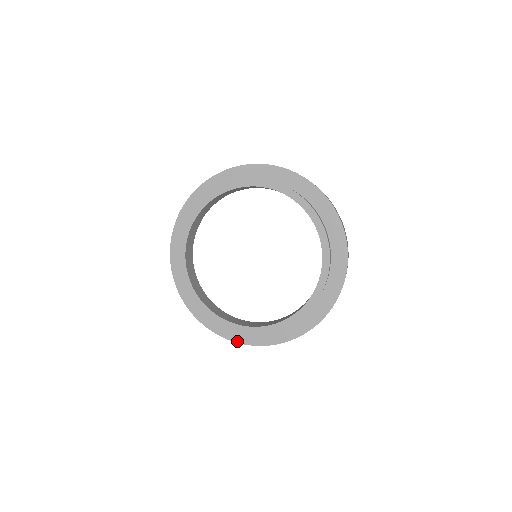
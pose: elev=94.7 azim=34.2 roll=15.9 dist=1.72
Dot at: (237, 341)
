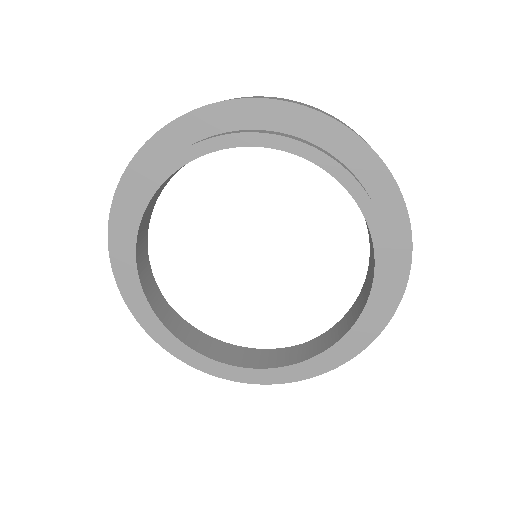
Dot at: (334, 367)
